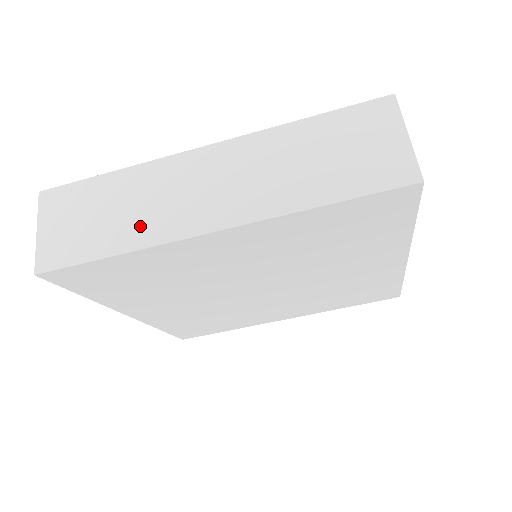
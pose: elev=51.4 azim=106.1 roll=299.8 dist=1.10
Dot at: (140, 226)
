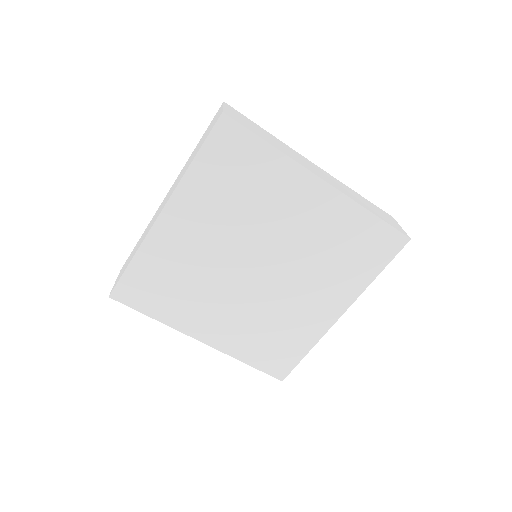
Dot at: occluded
